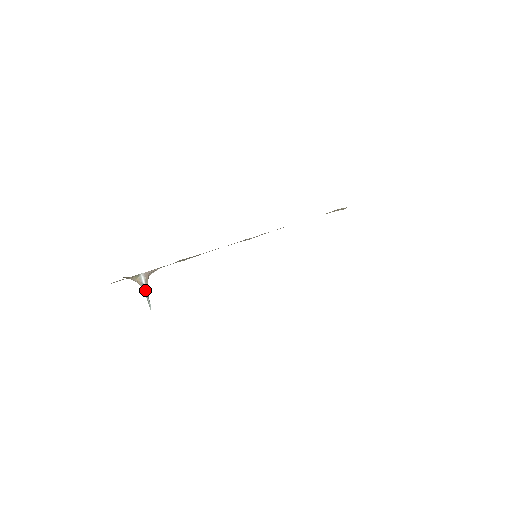
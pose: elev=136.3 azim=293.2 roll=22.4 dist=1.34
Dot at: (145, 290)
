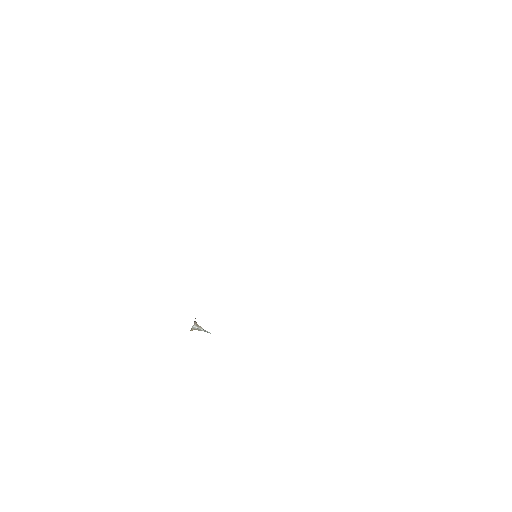
Dot at: (200, 330)
